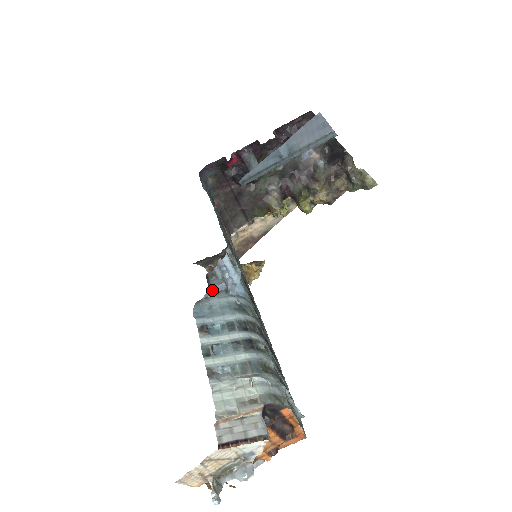
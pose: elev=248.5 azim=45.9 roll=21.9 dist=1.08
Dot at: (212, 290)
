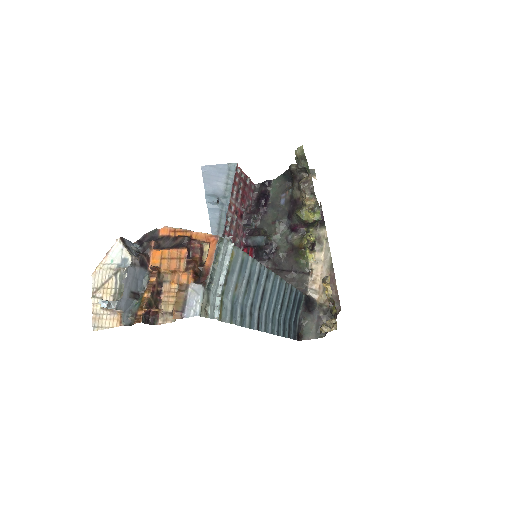
Dot at: occluded
